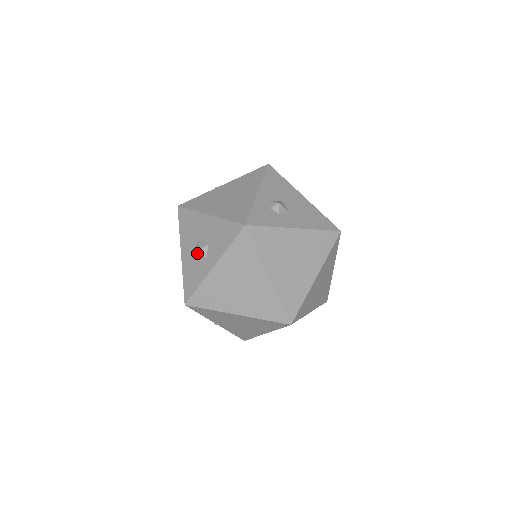
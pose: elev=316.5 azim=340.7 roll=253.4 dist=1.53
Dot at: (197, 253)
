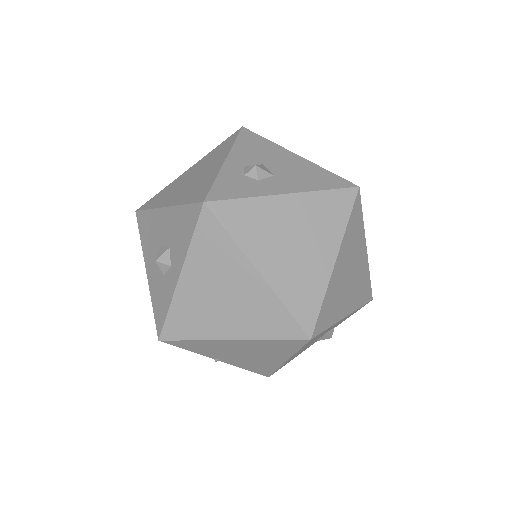
Dot at: (157, 263)
